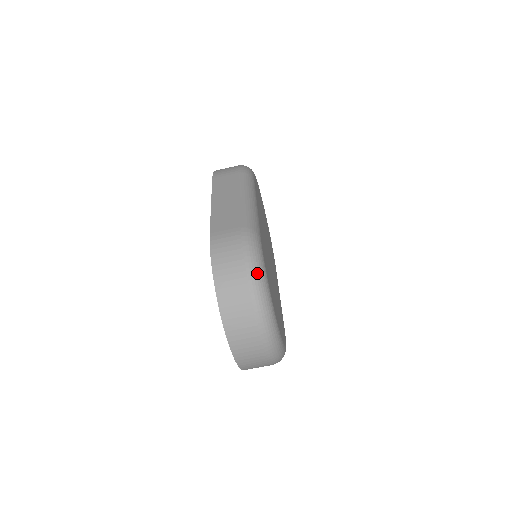
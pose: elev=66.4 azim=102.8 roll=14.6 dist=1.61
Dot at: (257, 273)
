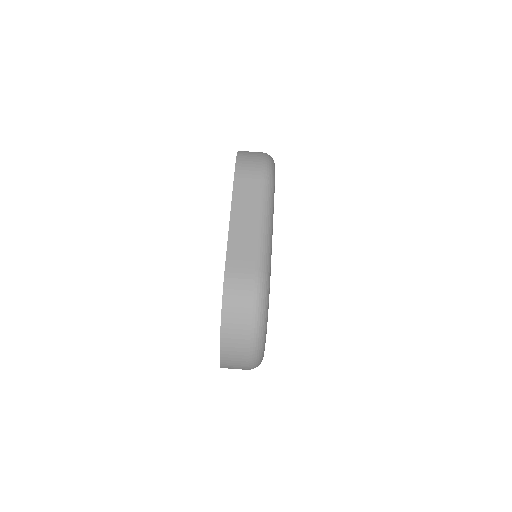
Dot at: (261, 322)
